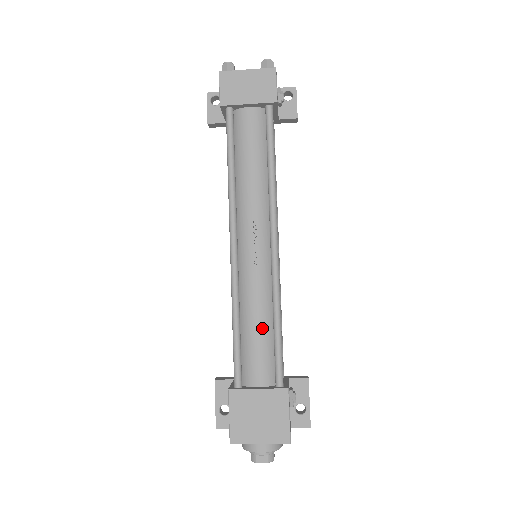
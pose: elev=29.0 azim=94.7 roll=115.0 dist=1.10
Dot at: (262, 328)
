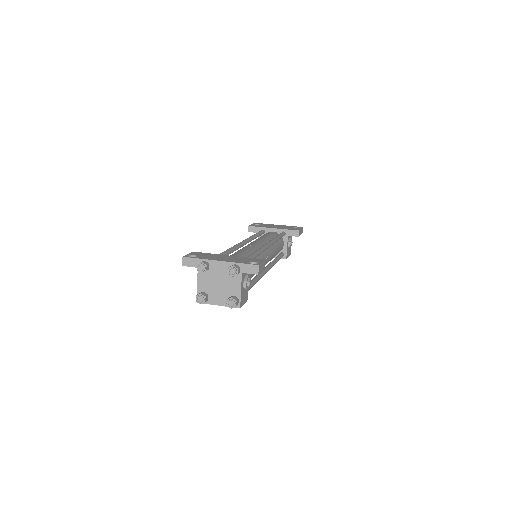
Dot at: occluded
